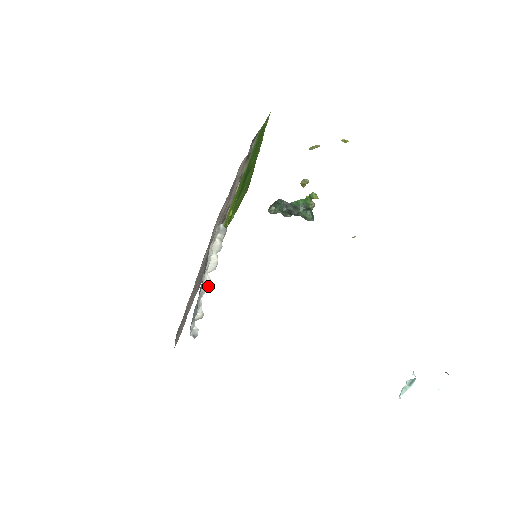
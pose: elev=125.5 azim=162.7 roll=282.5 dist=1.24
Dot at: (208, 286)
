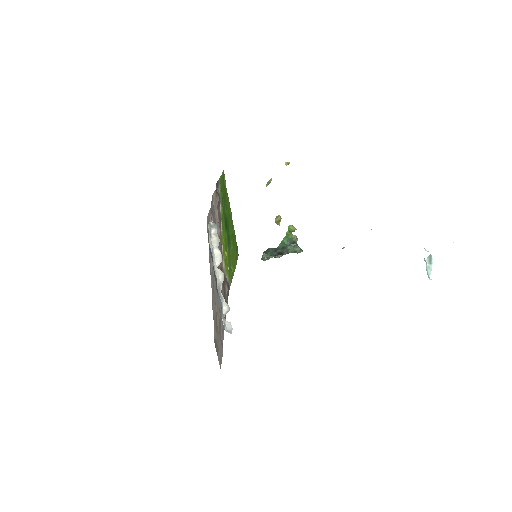
Dot at: (222, 278)
